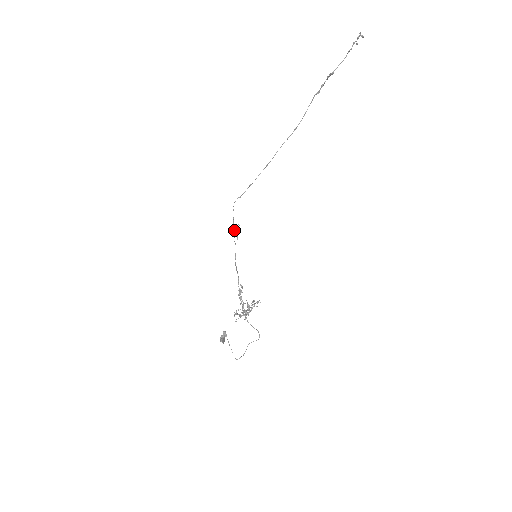
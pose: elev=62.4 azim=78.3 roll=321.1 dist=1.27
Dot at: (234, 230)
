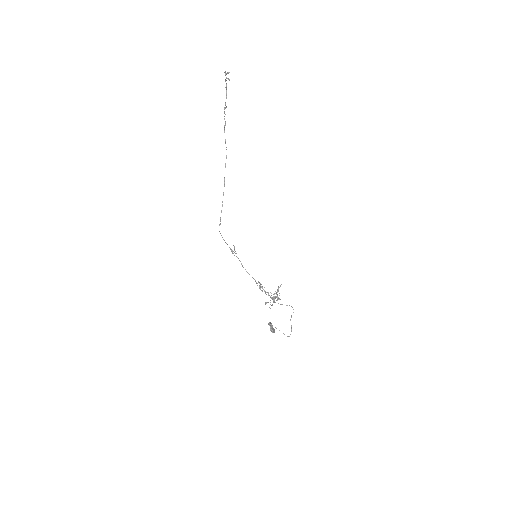
Dot at: (230, 249)
